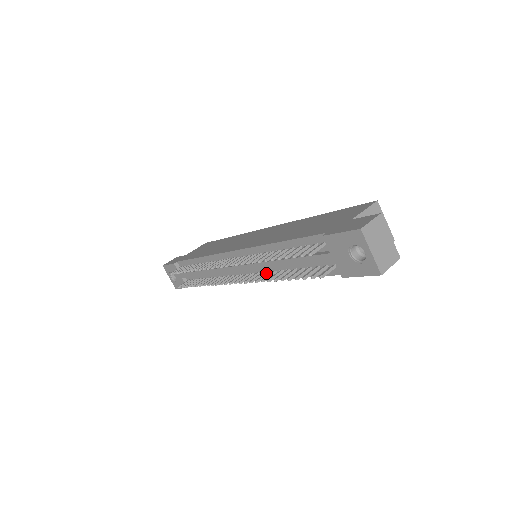
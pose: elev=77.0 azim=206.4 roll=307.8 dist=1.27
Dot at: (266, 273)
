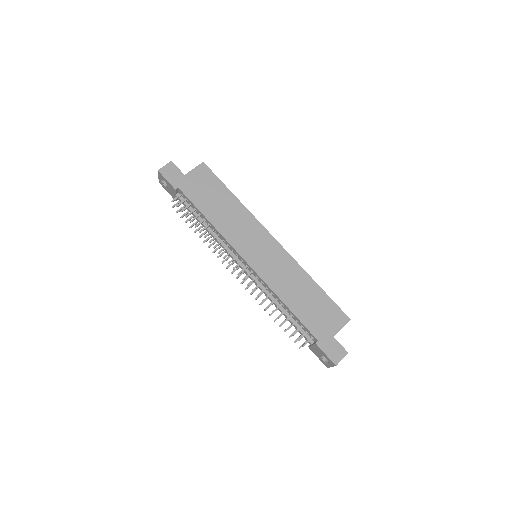
Dot at: occluded
